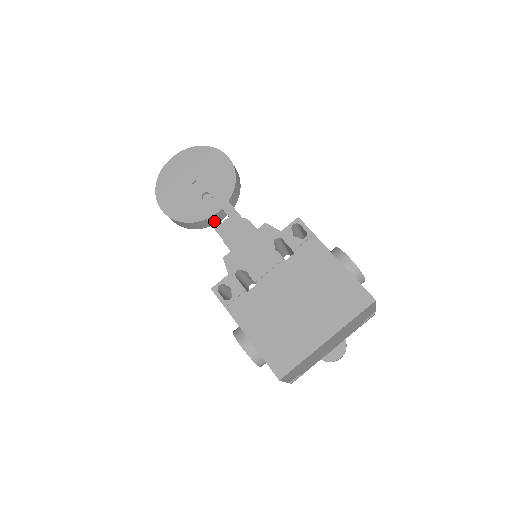
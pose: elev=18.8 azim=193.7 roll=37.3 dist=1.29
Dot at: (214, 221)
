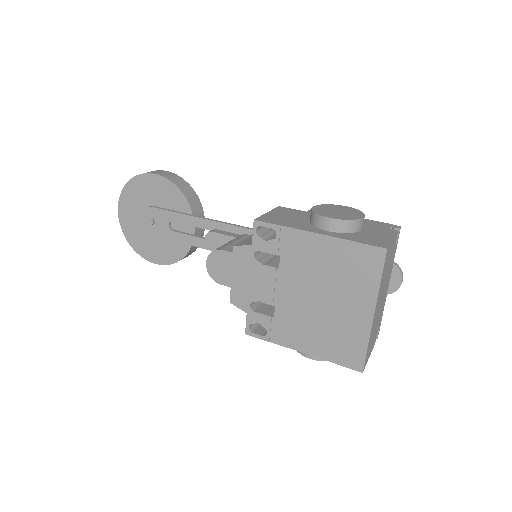
Dot at: (199, 243)
